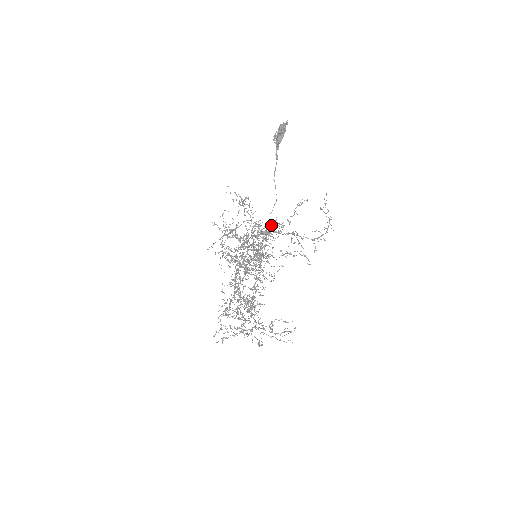
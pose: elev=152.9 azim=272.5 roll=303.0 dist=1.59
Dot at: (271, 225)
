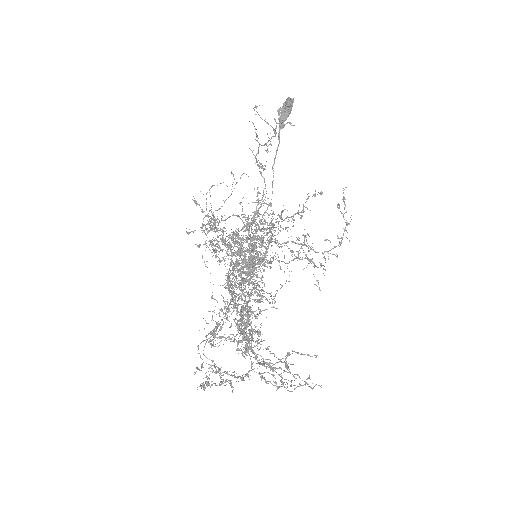
Dot at: occluded
